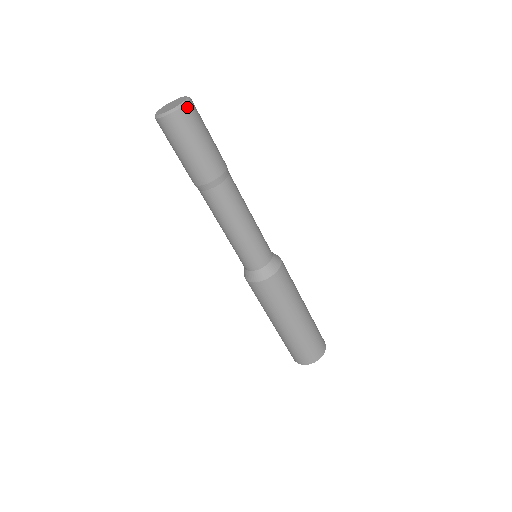
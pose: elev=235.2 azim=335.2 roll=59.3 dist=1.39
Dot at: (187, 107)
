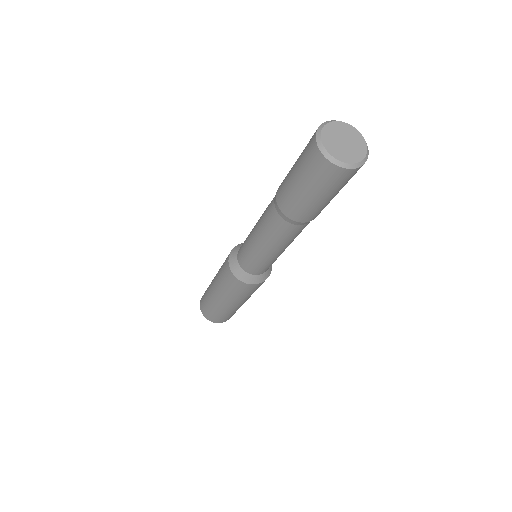
Dot at: (346, 171)
